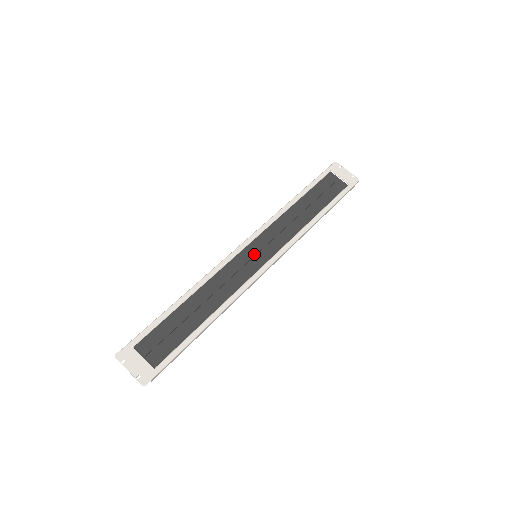
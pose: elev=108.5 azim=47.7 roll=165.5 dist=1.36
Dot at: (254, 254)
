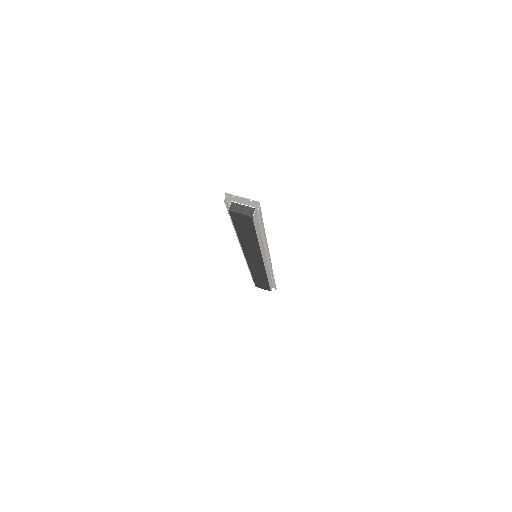
Dot at: occluded
